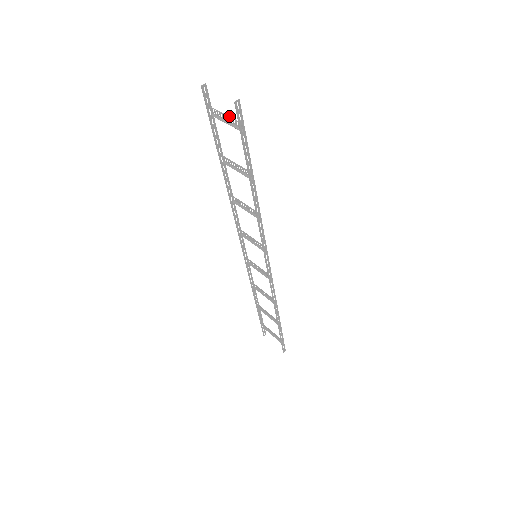
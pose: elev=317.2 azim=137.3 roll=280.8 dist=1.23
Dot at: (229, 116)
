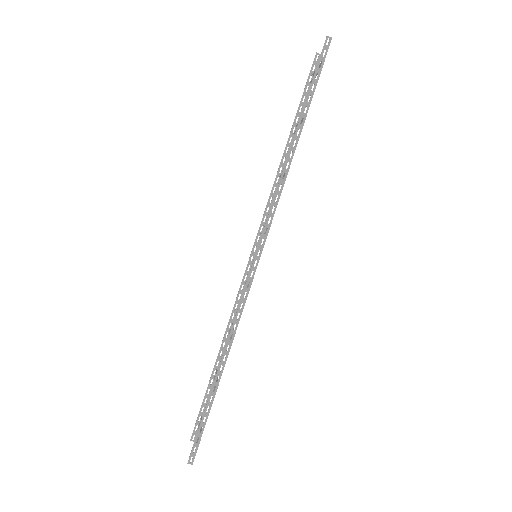
Dot at: occluded
